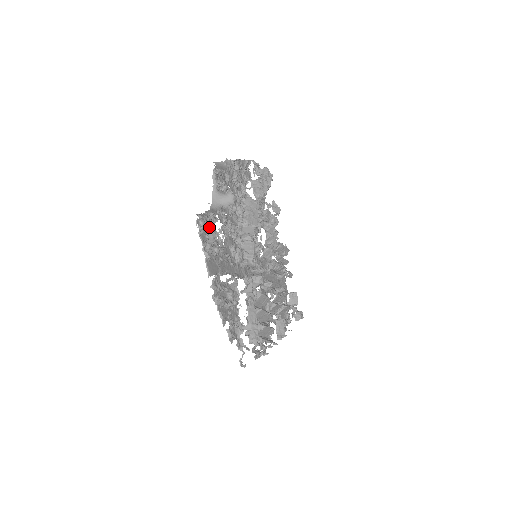
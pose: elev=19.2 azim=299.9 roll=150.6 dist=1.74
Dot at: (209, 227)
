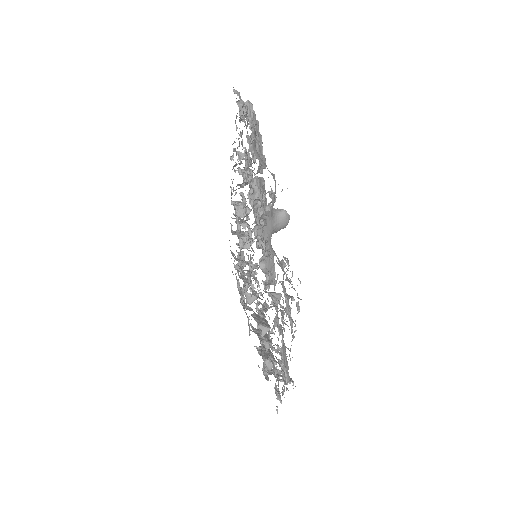
Dot at: (284, 290)
